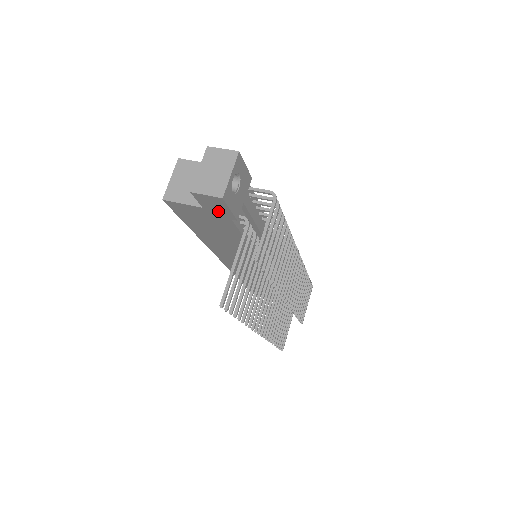
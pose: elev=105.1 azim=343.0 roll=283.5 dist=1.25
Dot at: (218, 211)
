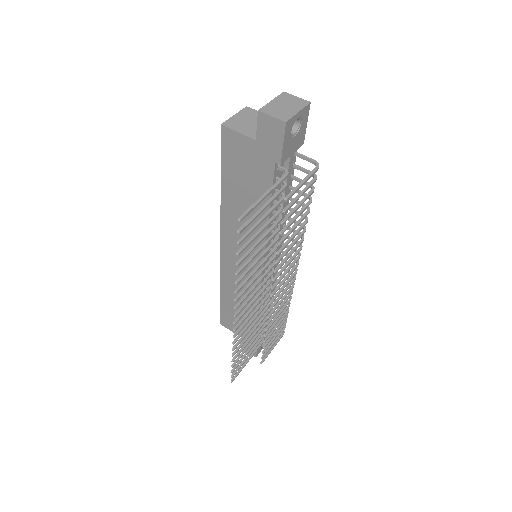
Dot at: (269, 146)
